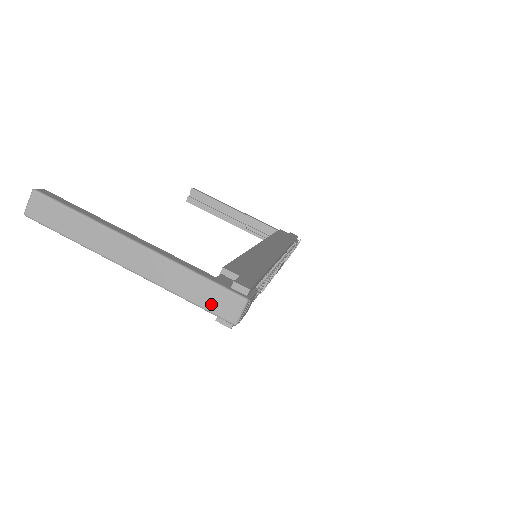
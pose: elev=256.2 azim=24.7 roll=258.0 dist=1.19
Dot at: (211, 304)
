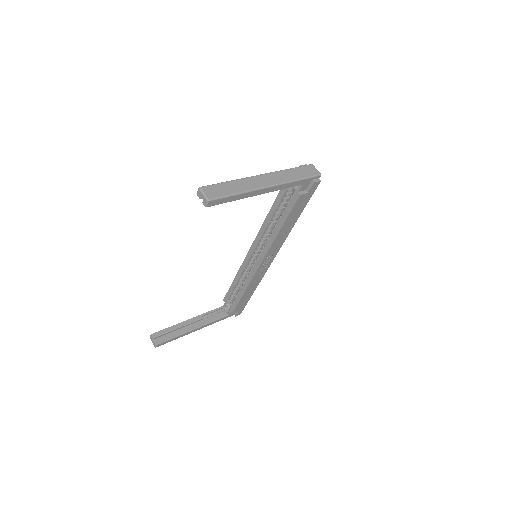
Dot at: (307, 174)
